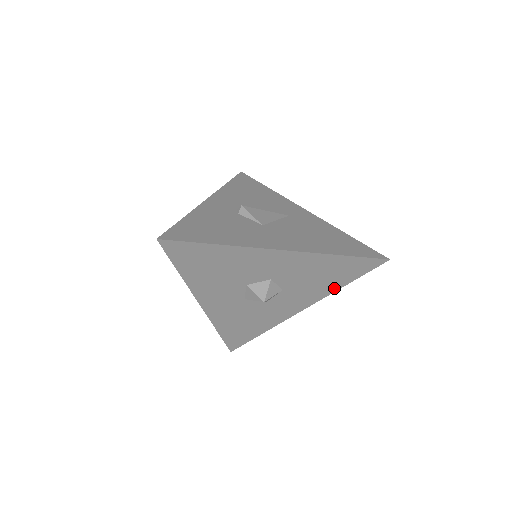
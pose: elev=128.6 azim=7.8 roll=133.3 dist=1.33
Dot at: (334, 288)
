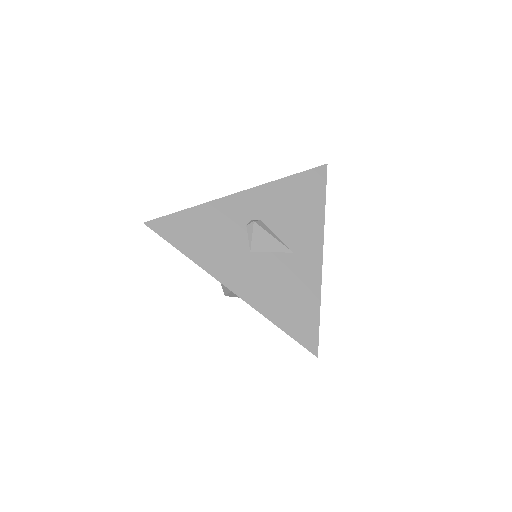
Dot at: occluded
